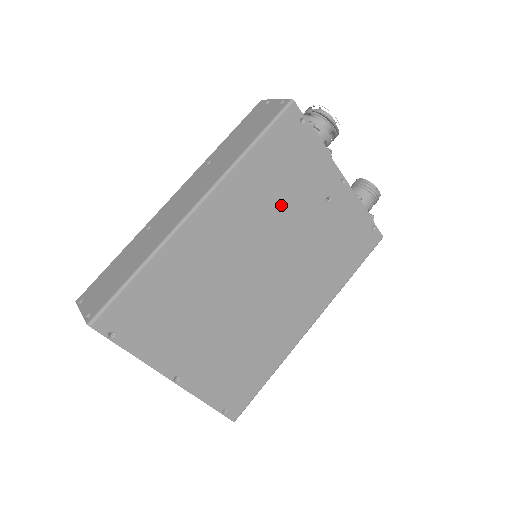
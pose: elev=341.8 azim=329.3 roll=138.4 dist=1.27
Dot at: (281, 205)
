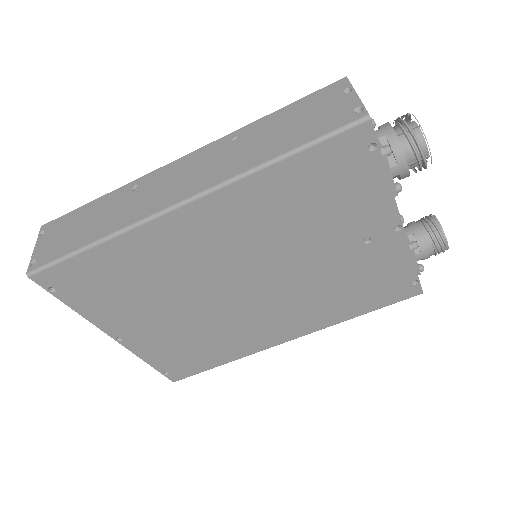
Dot at: (298, 230)
